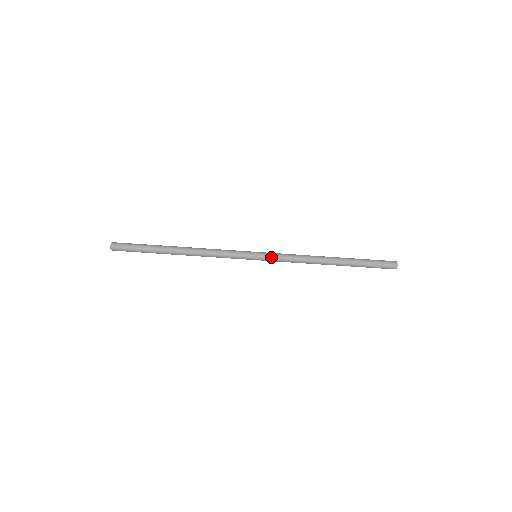
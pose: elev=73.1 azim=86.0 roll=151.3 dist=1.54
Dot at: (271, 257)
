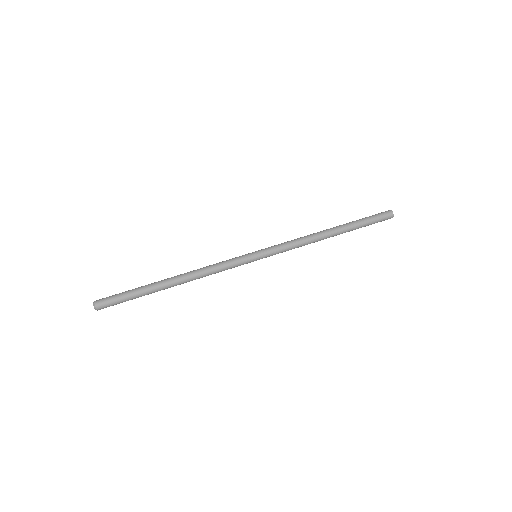
Dot at: (272, 251)
